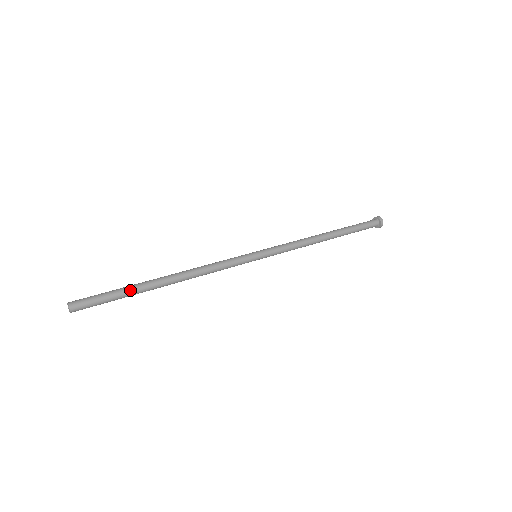
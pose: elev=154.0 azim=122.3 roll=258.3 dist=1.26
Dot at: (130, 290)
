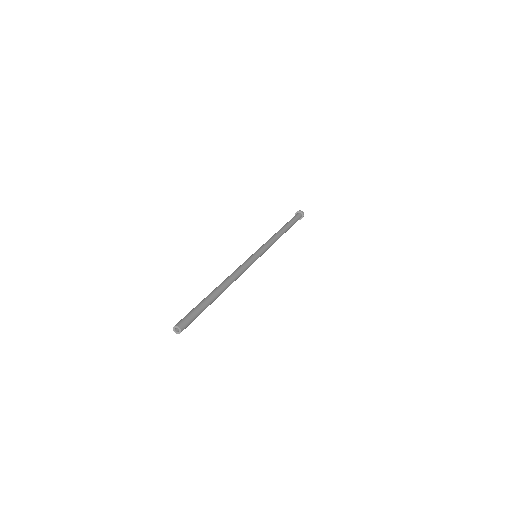
Dot at: occluded
